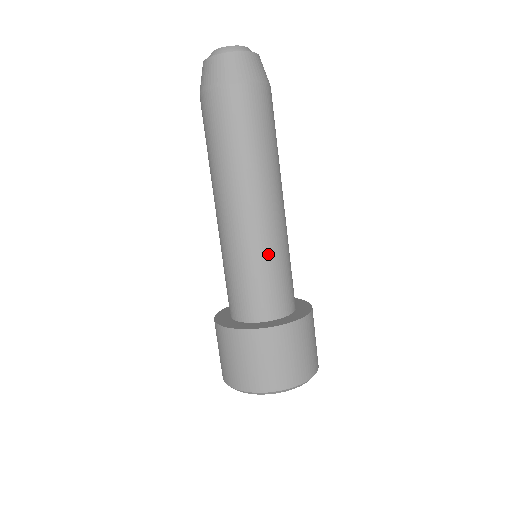
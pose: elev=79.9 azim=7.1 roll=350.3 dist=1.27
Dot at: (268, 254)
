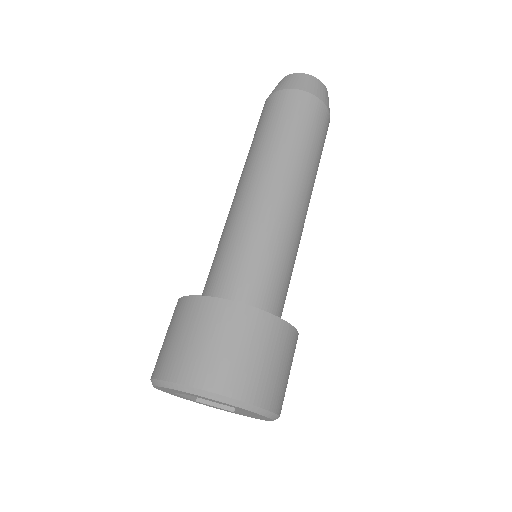
Dot at: (247, 231)
